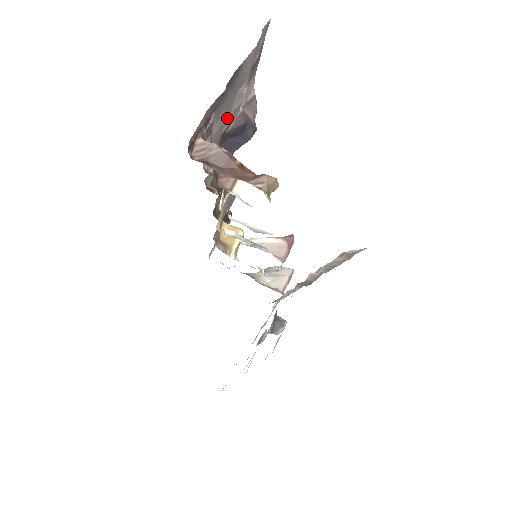
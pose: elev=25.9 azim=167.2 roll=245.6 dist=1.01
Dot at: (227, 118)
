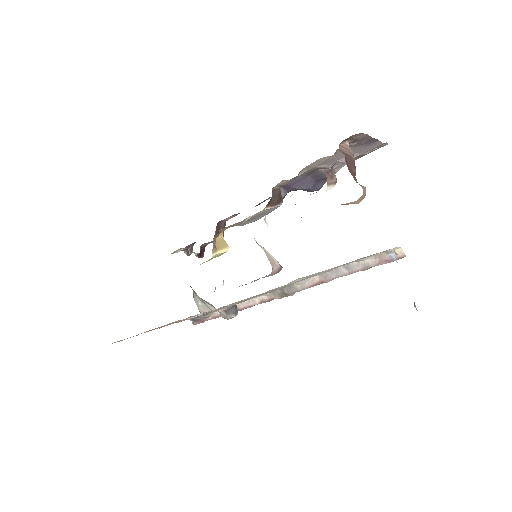
Dot at: (335, 160)
